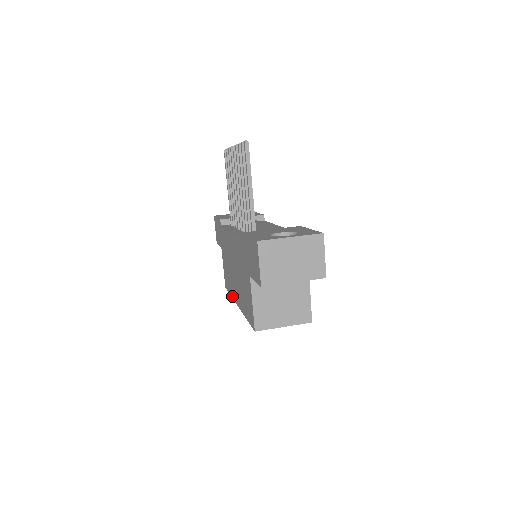
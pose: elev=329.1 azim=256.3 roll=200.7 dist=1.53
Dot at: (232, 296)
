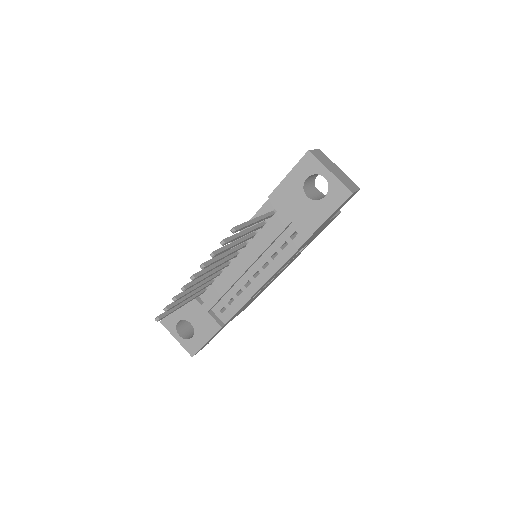
Dot at: occluded
